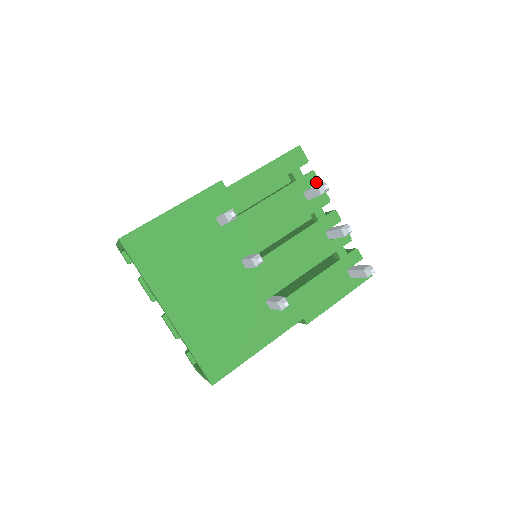
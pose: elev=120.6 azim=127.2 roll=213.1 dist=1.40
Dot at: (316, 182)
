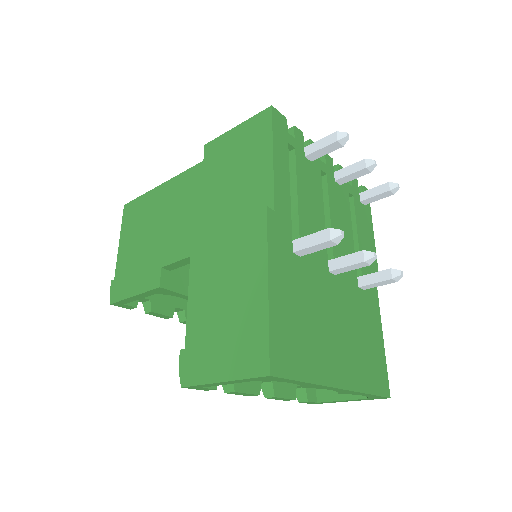
Dot at: (303, 137)
